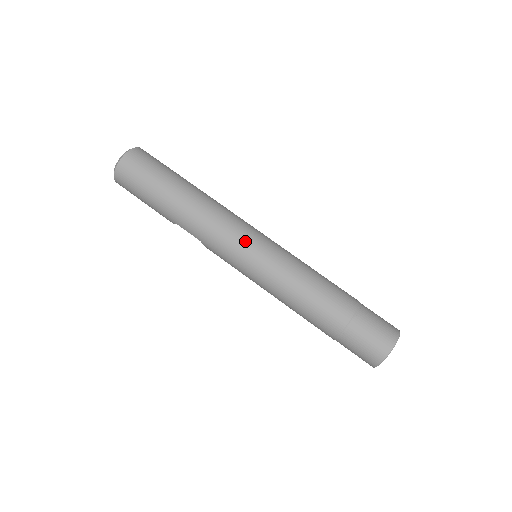
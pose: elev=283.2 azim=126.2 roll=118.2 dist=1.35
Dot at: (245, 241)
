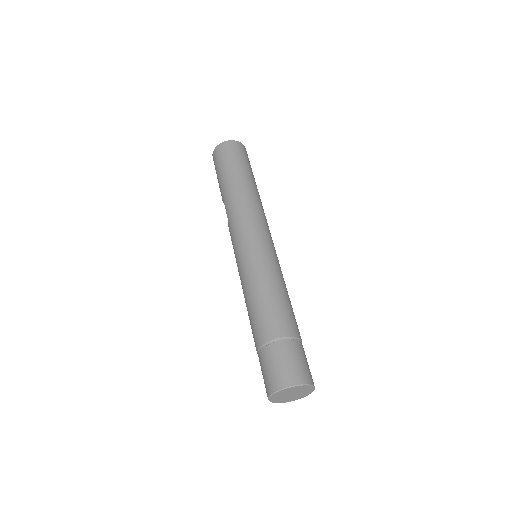
Dot at: (254, 233)
